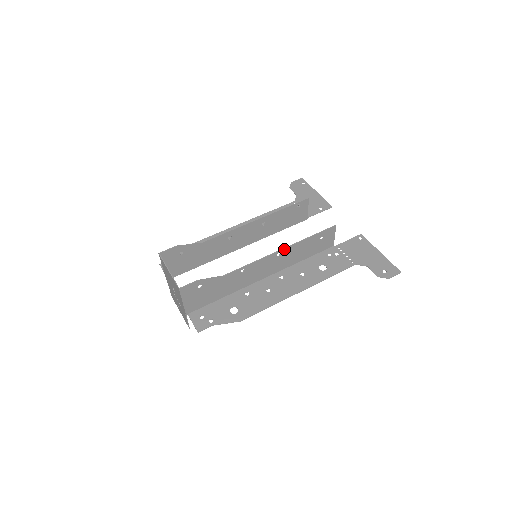
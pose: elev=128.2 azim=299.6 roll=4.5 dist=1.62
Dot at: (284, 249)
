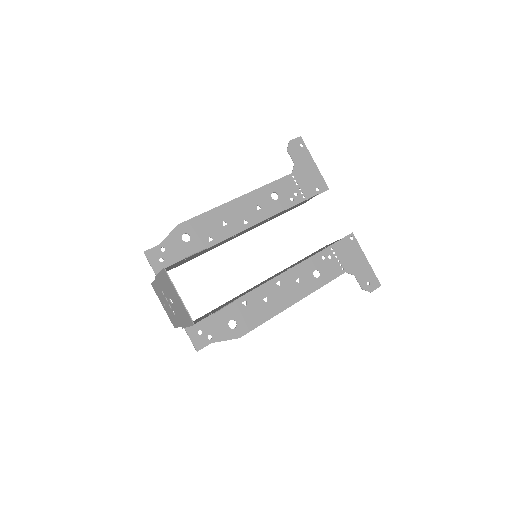
Dot at: occluded
